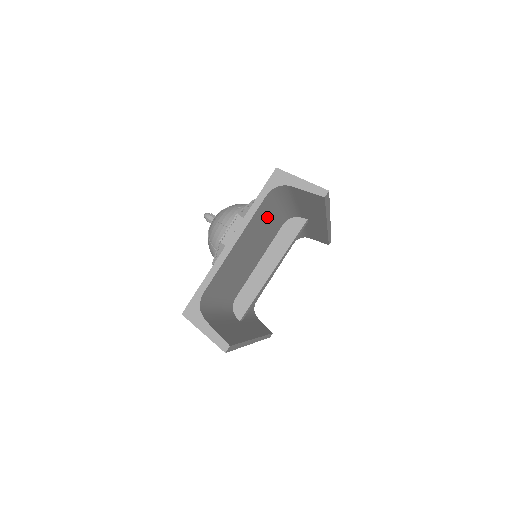
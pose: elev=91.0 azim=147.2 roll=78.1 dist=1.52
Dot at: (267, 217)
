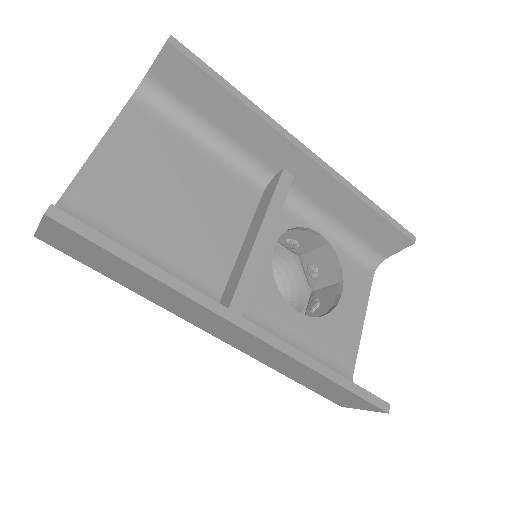
Dot at: (177, 147)
